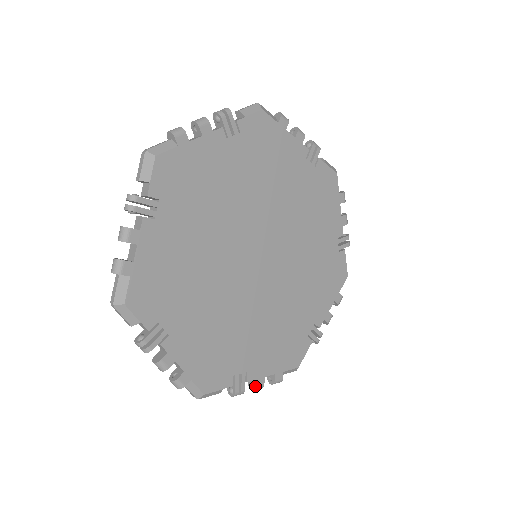
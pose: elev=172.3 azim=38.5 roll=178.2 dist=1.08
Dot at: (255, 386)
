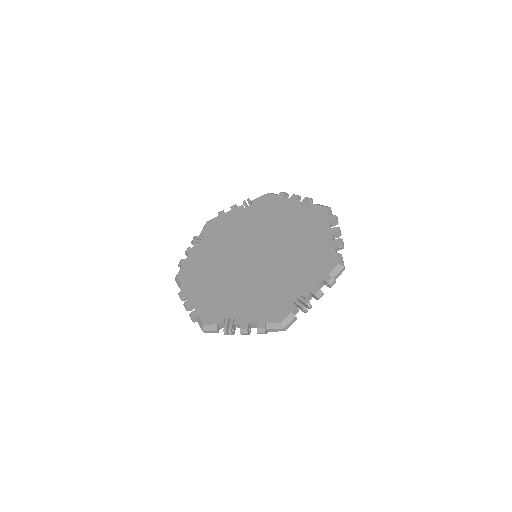
Dot at: (314, 295)
